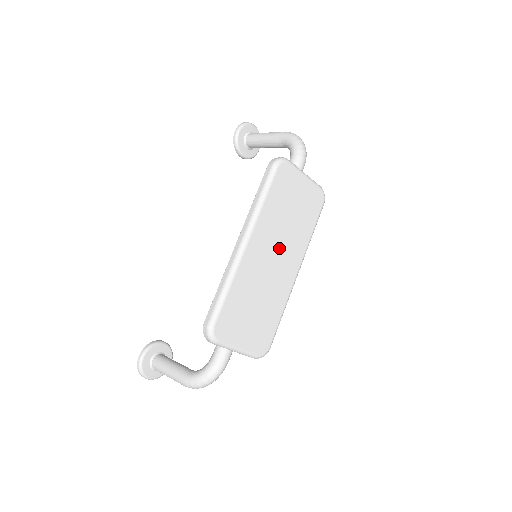
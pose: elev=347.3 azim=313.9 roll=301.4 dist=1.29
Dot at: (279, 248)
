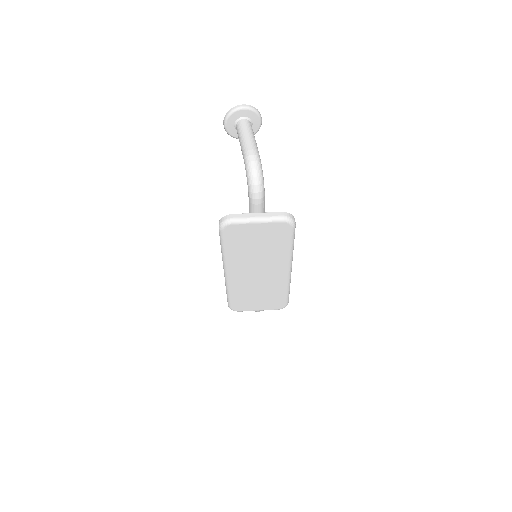
Dot at: (259, 266)
